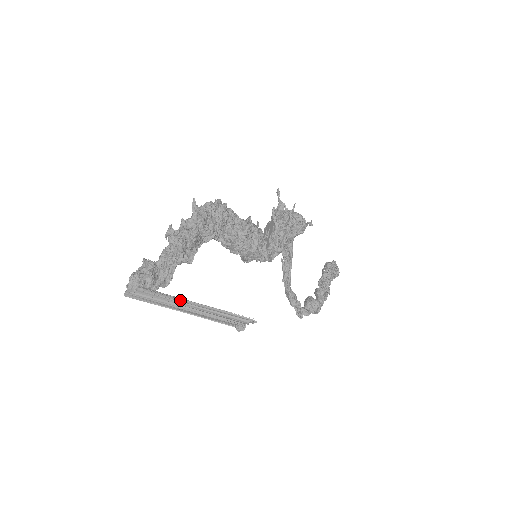
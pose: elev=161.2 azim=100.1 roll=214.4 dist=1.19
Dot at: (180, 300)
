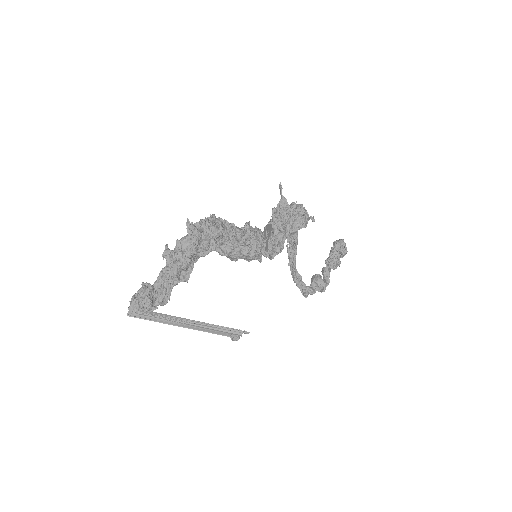
Dot at: (177, 320)
